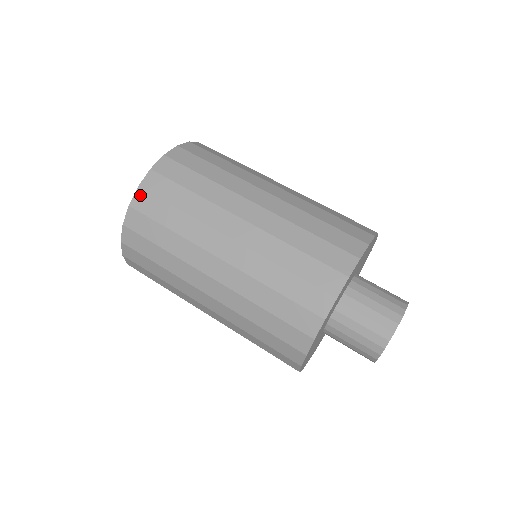
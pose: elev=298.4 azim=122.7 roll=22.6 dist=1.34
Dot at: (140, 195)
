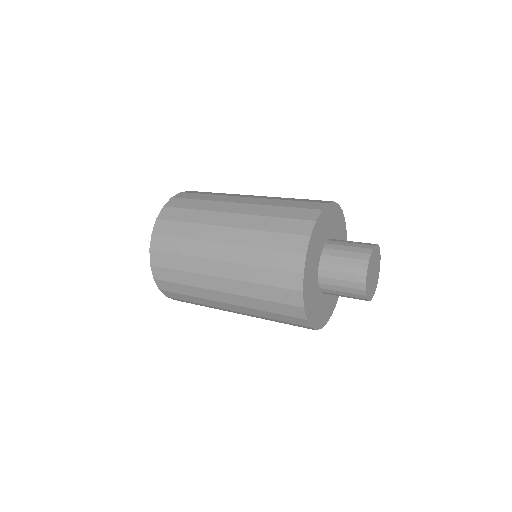
Dot at: (165, 210)
